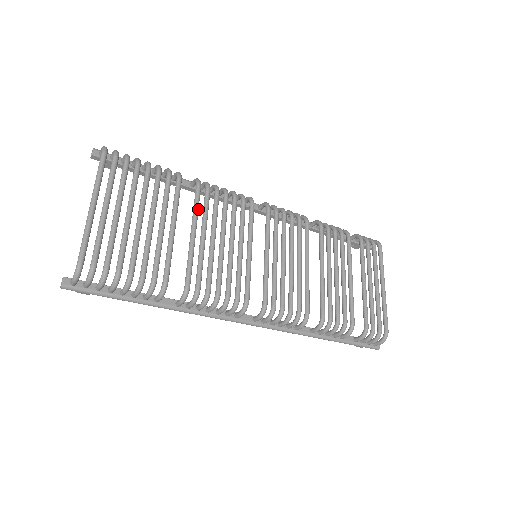
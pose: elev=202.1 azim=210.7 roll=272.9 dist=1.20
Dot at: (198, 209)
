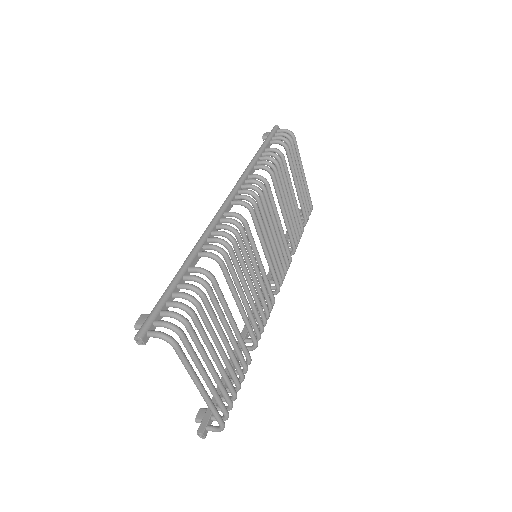
Dot at: (233, 284)
